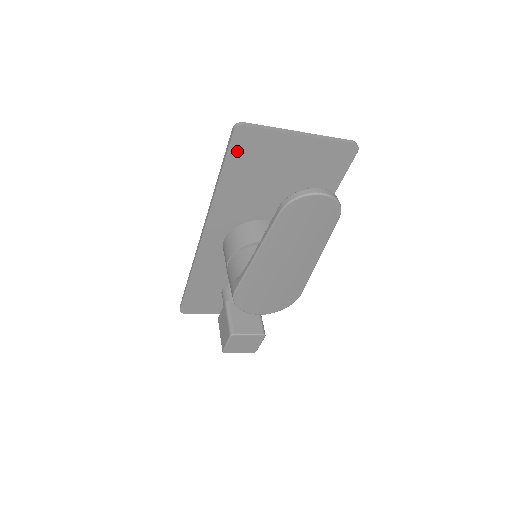
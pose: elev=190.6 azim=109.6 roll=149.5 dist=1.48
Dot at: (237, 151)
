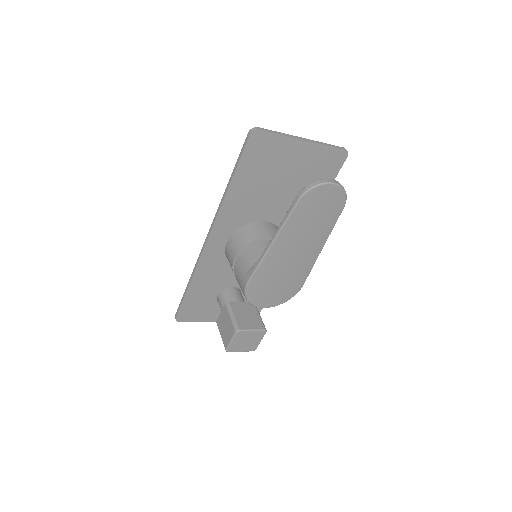
Dot at: (250, 153)
